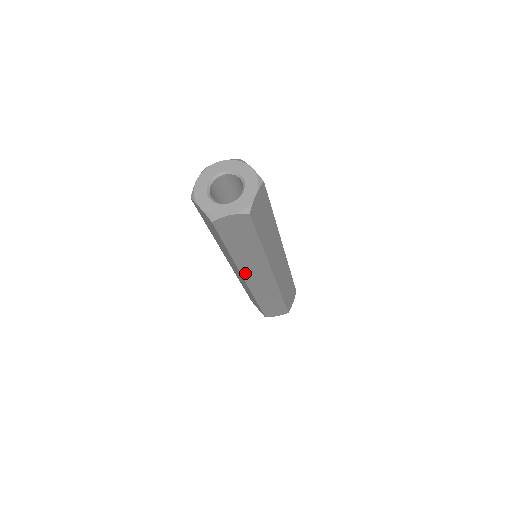
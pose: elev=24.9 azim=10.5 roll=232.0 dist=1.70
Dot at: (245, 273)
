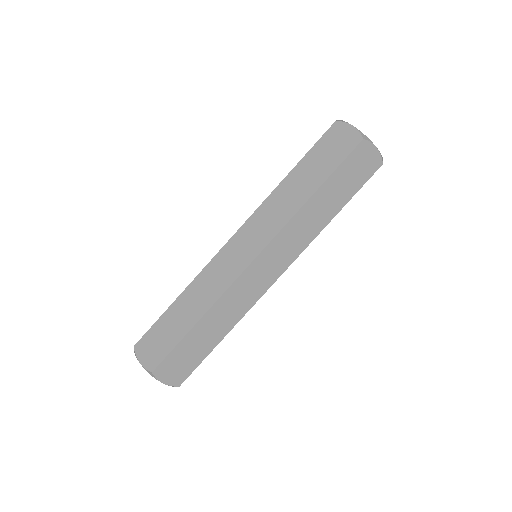
Dot at: (275, 243)
